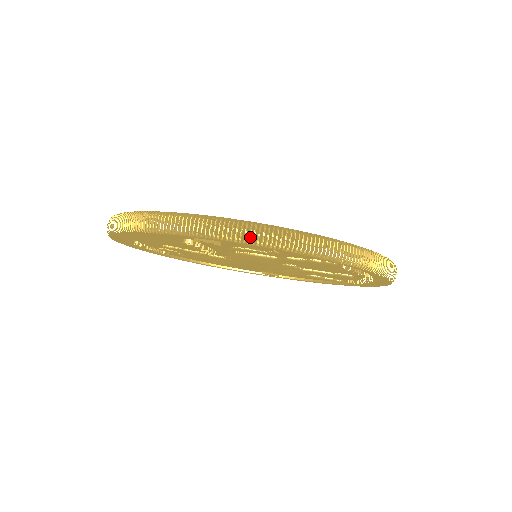
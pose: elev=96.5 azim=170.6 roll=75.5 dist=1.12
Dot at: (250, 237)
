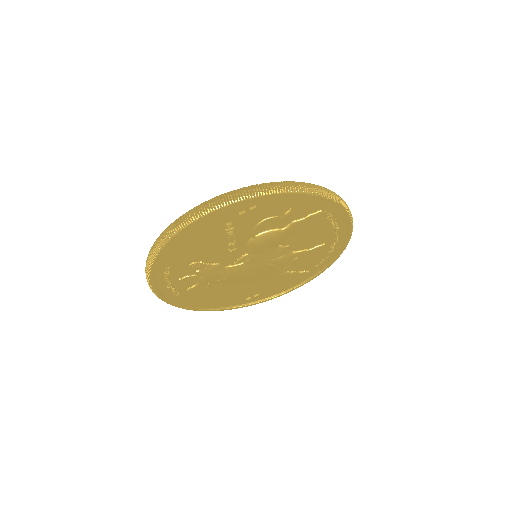
Dot at: (283, 188)
